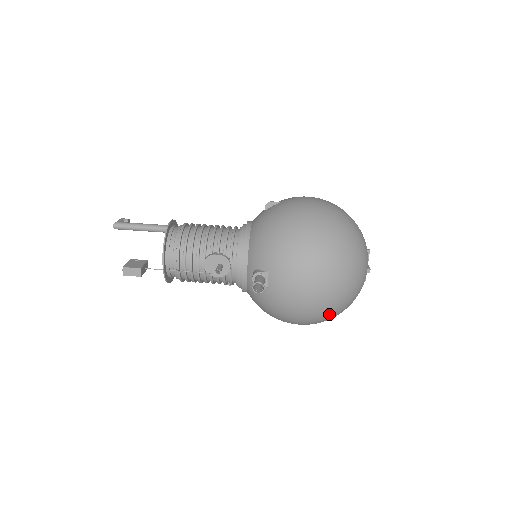
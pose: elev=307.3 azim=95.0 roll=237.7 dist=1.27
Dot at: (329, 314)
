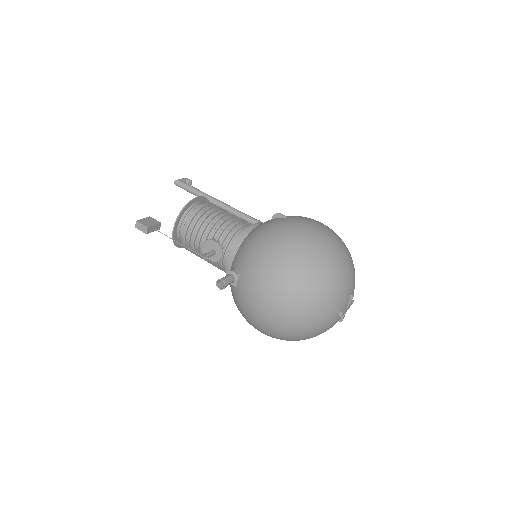
Dot at: (283, 336)
